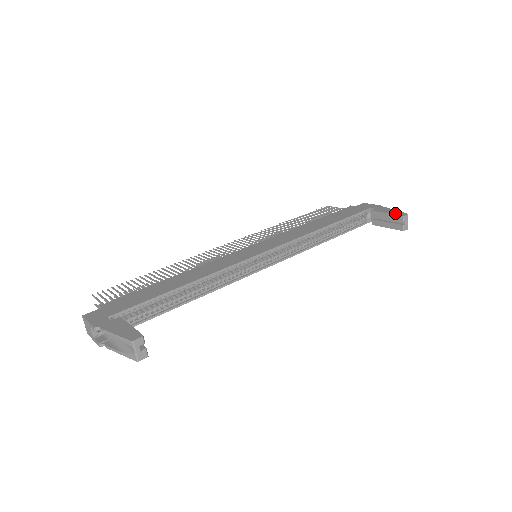
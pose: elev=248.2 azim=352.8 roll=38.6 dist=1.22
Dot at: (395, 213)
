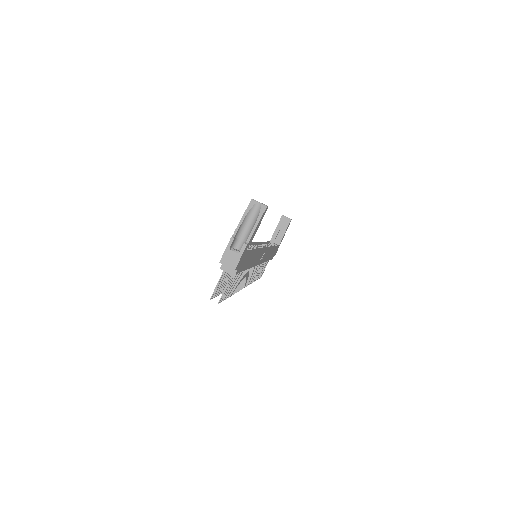
Dot at: (279, 222)
